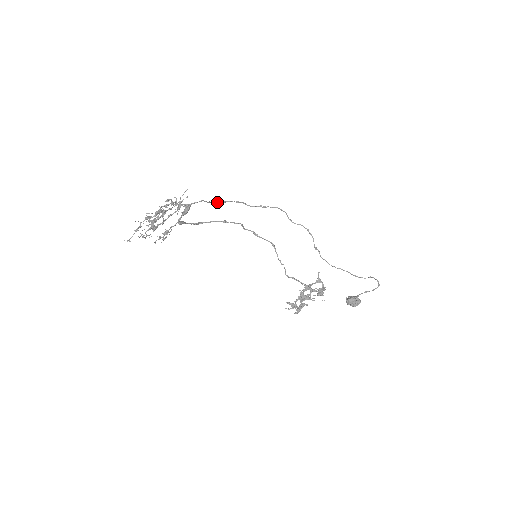
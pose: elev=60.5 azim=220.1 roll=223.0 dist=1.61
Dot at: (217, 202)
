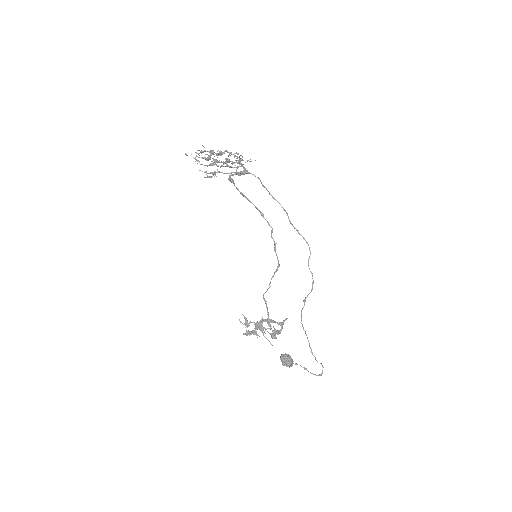
Dot at: (269, 193)
